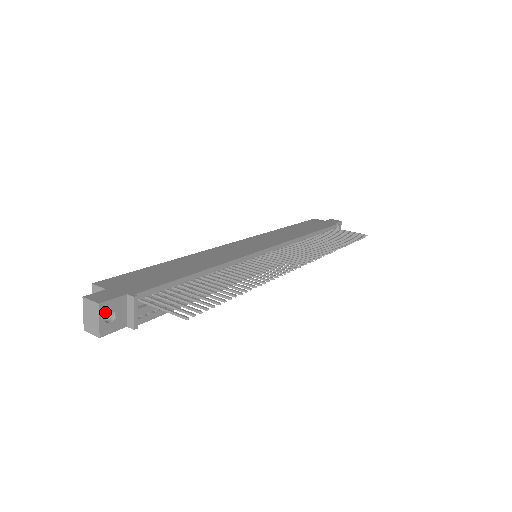
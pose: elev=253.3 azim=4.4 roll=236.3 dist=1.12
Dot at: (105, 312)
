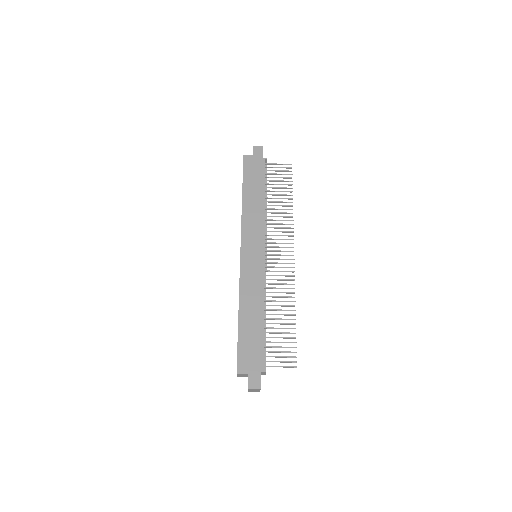
Dot at: (260, 386)
